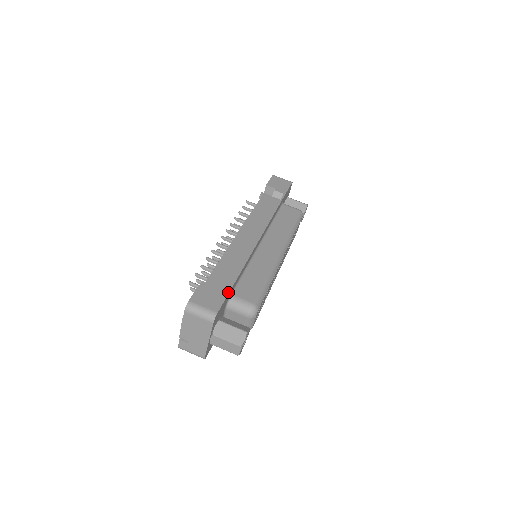
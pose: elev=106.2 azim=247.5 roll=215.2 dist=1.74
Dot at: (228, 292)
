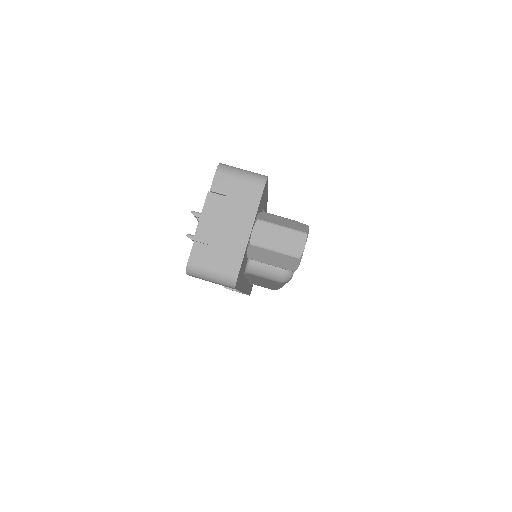
Dot at: occluded
